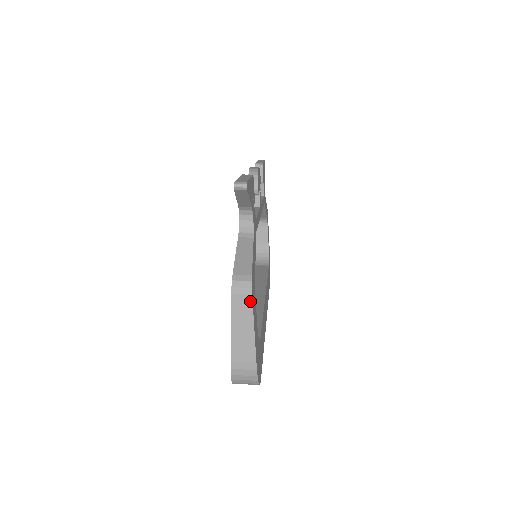
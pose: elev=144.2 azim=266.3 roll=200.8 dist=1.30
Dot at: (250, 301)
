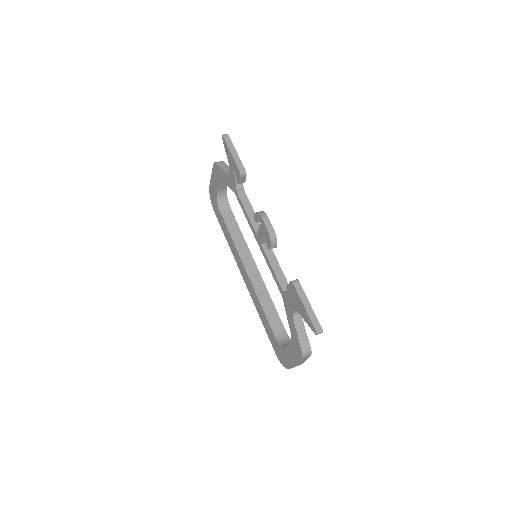
Dot at: (309, 356)
